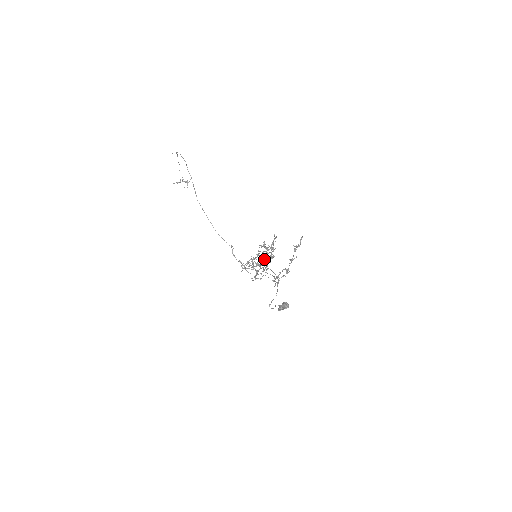
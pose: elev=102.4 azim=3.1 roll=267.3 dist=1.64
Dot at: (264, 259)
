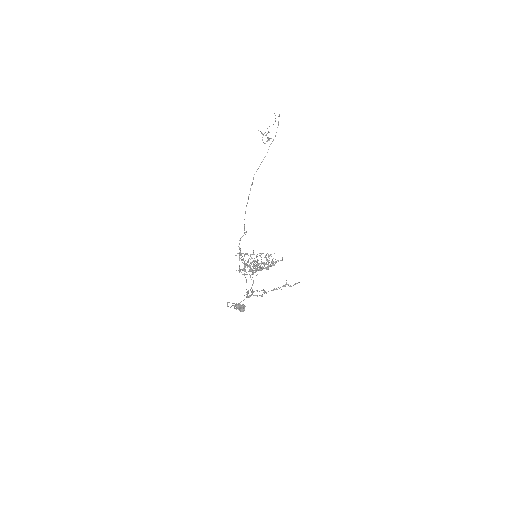
Dot at: occluded
